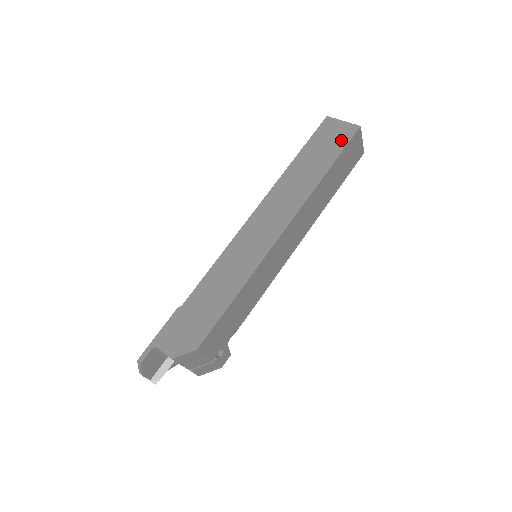
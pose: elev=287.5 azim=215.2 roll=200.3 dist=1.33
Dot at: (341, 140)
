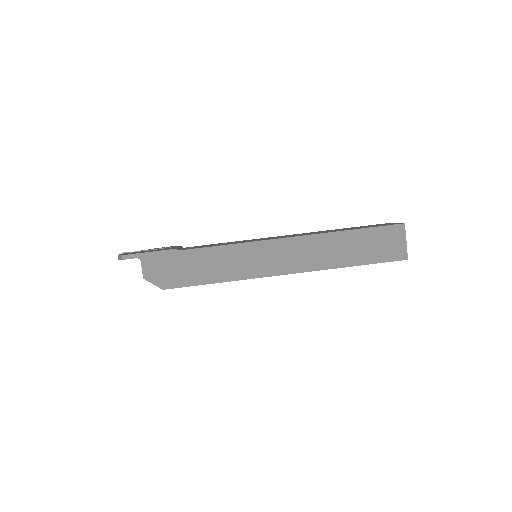
Dot at: (387, 254)
